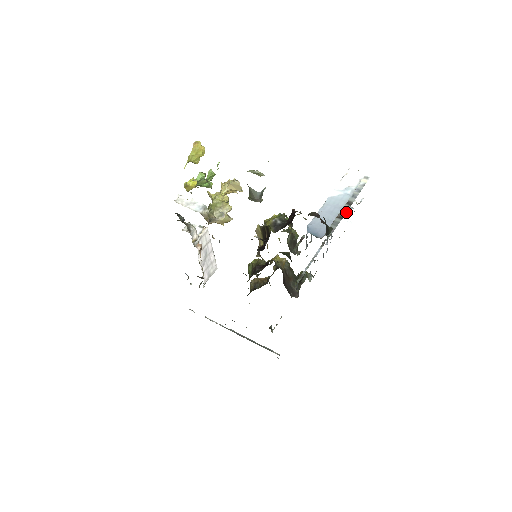
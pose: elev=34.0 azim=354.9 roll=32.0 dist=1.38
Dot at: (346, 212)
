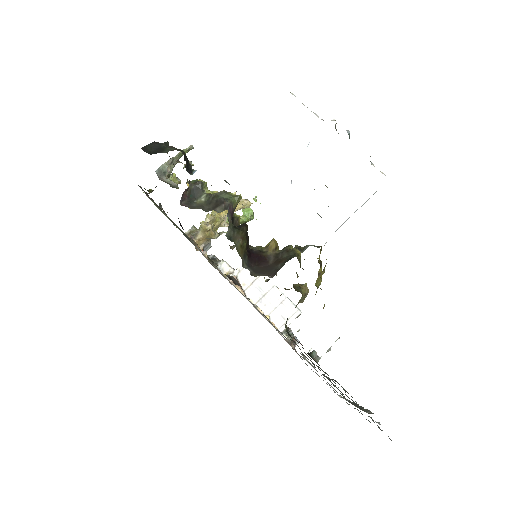
Dot at: occluded
